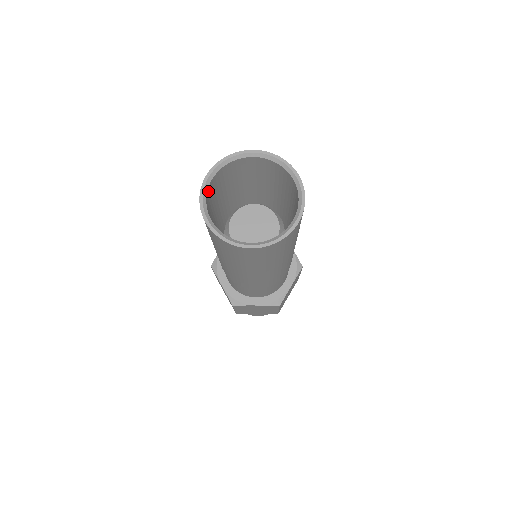
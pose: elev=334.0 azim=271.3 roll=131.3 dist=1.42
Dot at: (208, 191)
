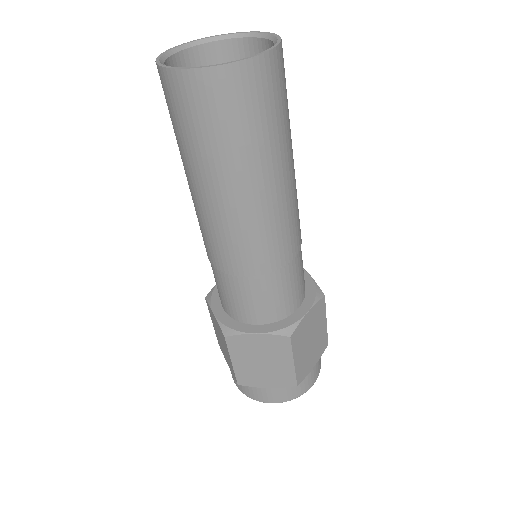
Dot at: (172, 62)
